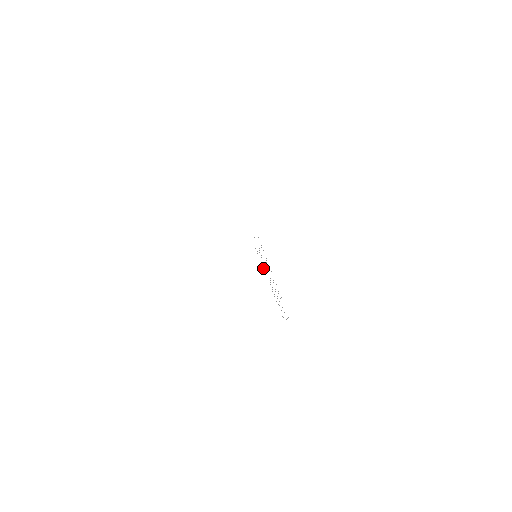
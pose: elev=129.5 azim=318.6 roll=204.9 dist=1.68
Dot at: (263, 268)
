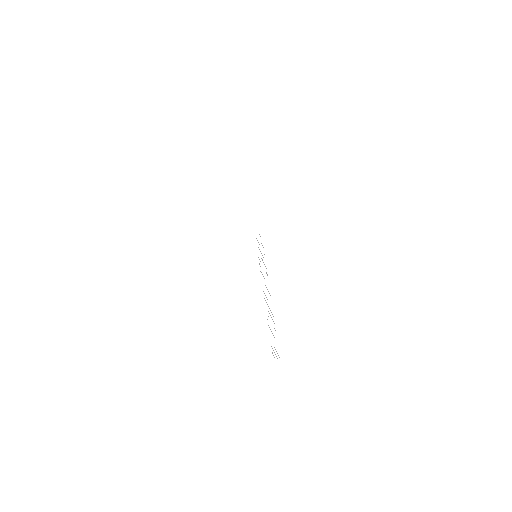
Dot at: occluded
